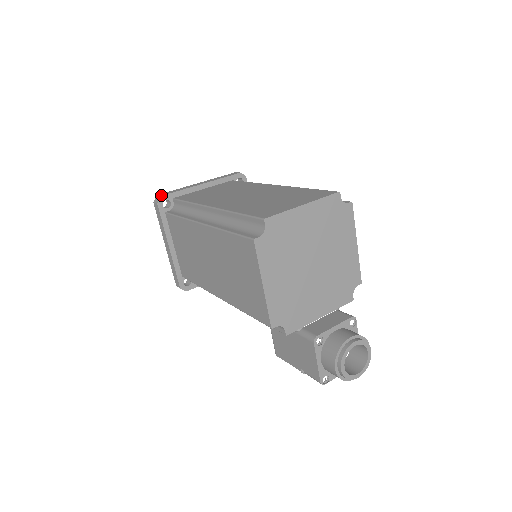
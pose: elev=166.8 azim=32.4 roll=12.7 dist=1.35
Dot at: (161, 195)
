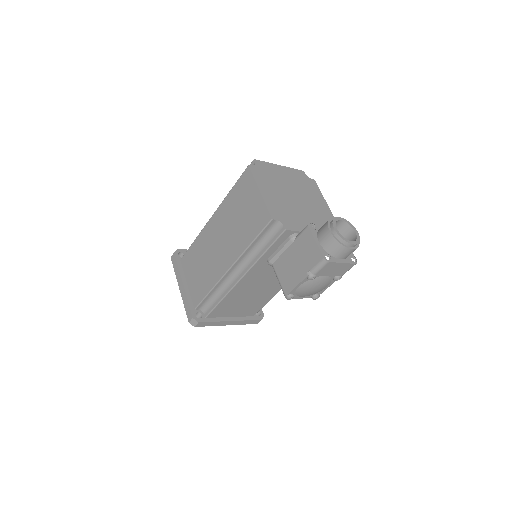
Dot at: (177, 249)
